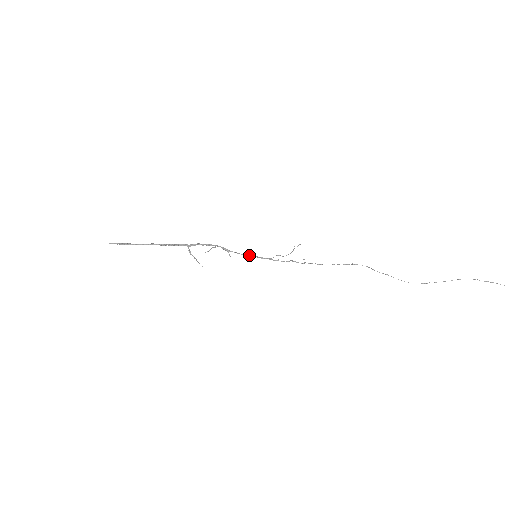
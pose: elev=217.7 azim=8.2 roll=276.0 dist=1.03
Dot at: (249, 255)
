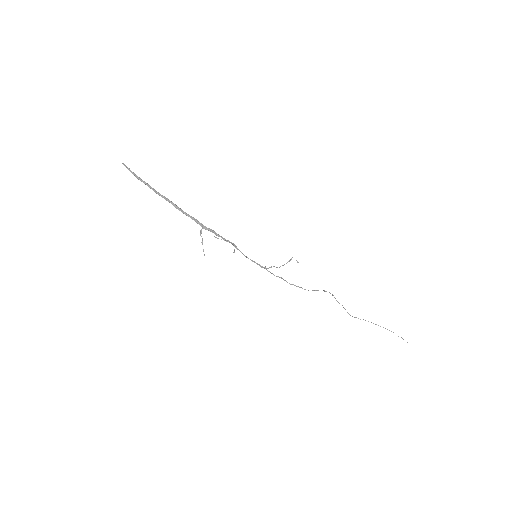
Dot at: occluded
